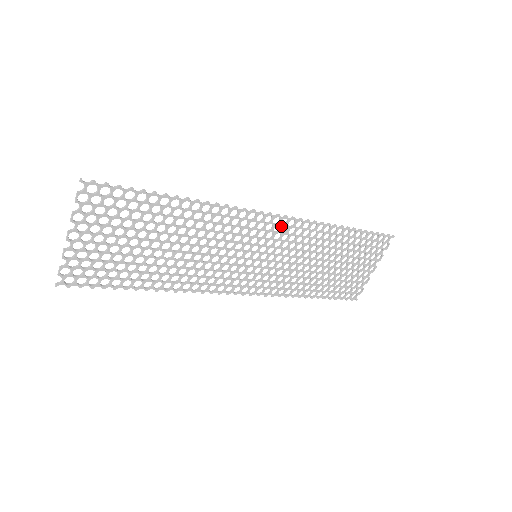
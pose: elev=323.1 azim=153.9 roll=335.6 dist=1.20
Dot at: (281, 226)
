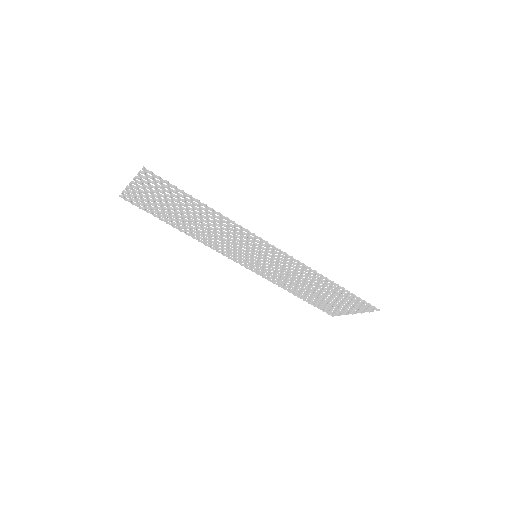
Dot at: (280, 256)
